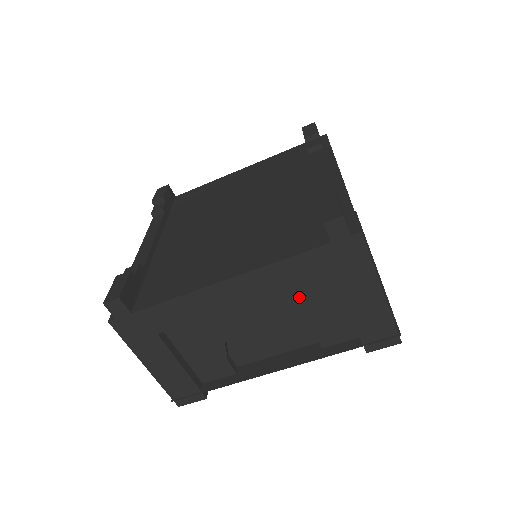
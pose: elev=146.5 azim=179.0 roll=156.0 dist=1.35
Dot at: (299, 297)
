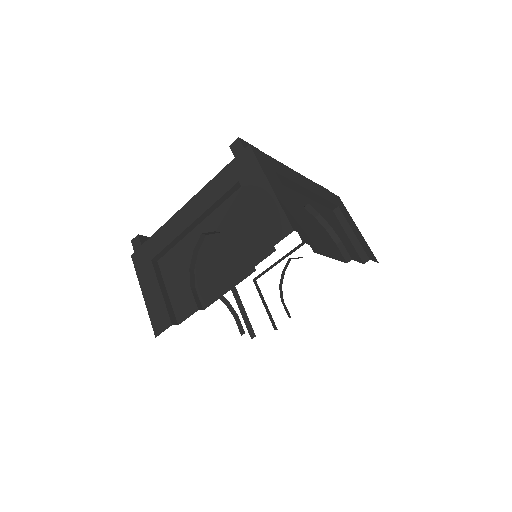
Dot at: (229, 214)
